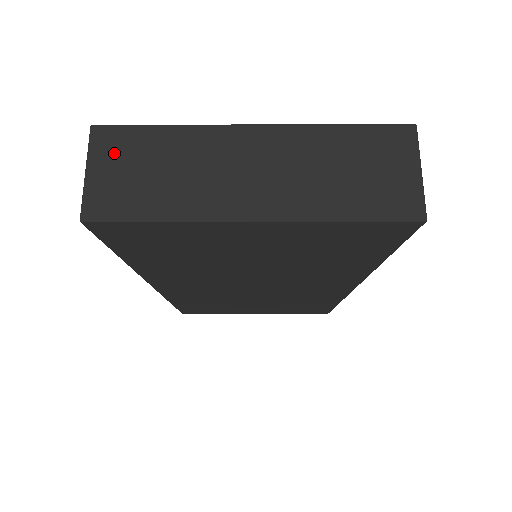
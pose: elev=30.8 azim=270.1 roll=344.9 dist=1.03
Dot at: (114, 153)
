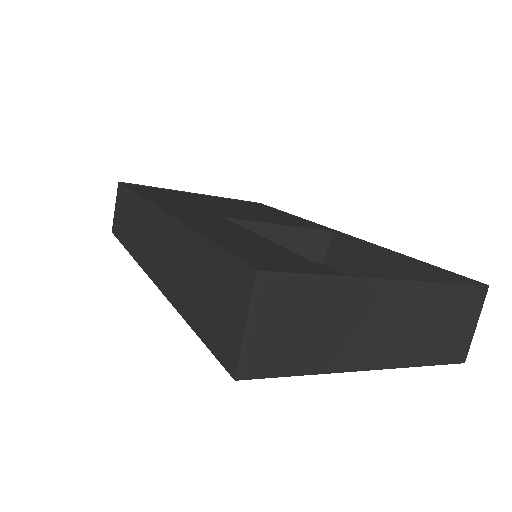
Dot at: (276, 307)
